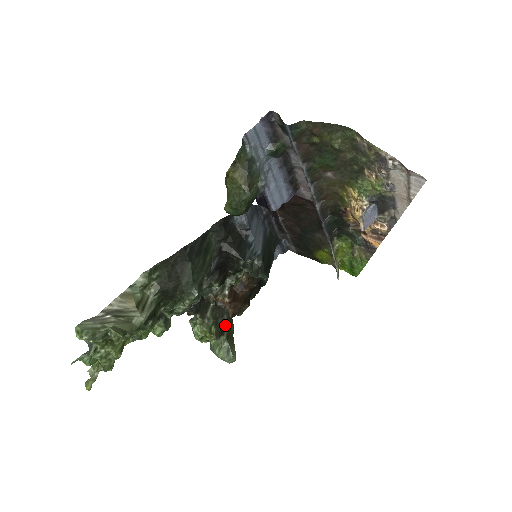
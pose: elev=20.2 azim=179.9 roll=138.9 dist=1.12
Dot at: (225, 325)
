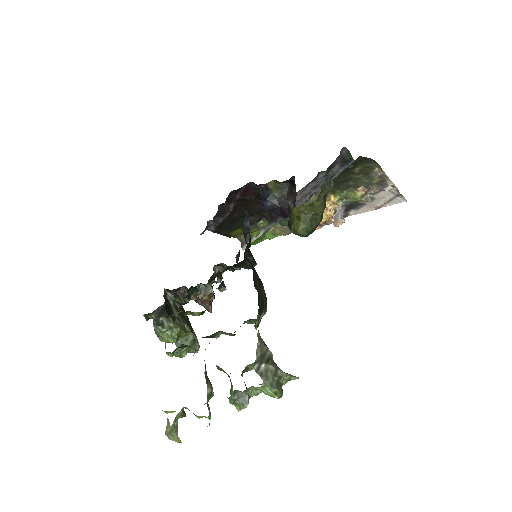
Dot at: (188, 319)
